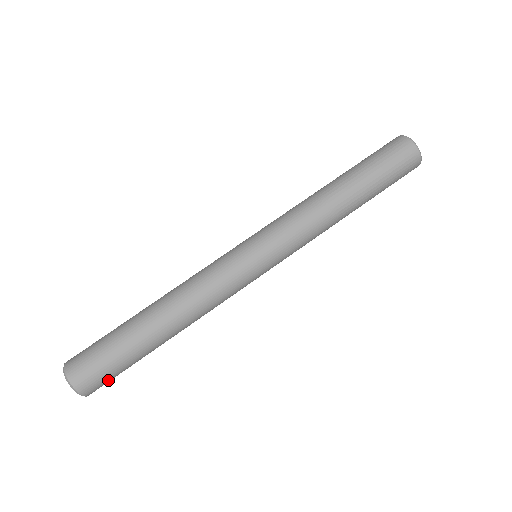
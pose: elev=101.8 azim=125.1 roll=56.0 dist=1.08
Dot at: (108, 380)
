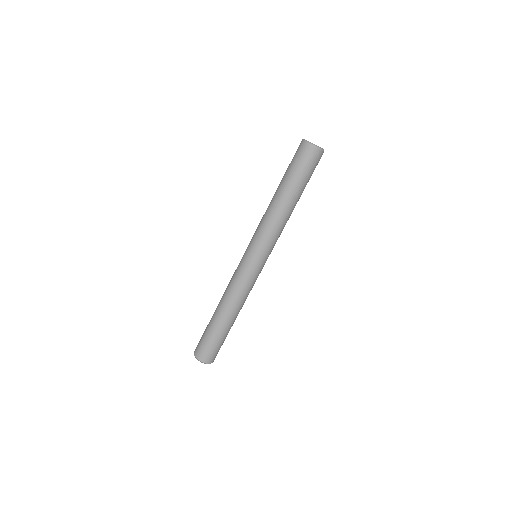
Dot at: occluded
